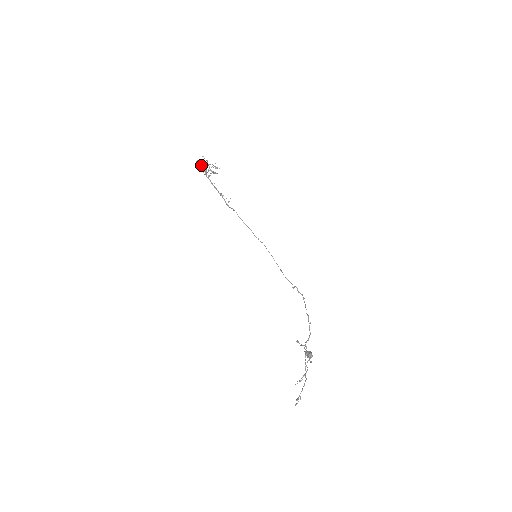
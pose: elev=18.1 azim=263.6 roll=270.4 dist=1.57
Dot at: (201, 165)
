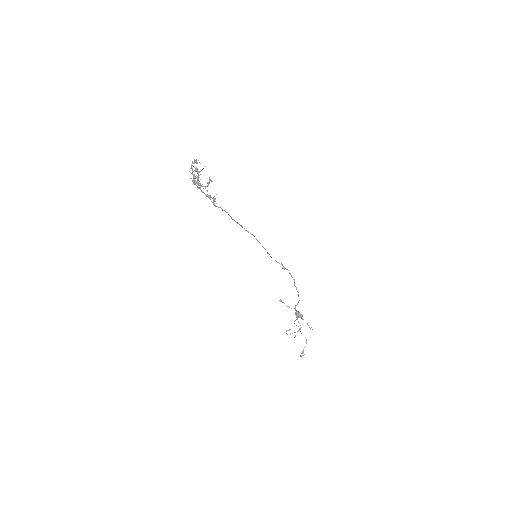
Dot at: (198, 180)
